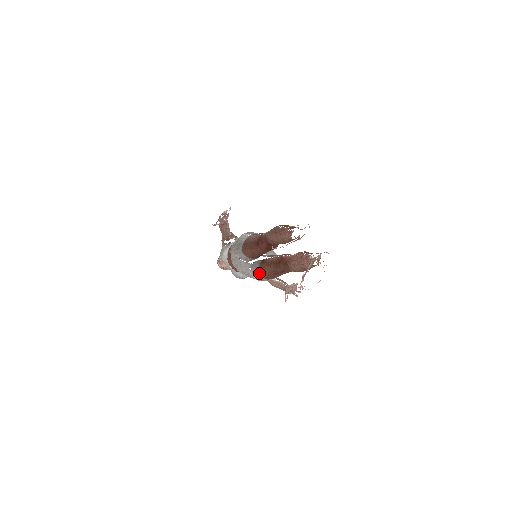
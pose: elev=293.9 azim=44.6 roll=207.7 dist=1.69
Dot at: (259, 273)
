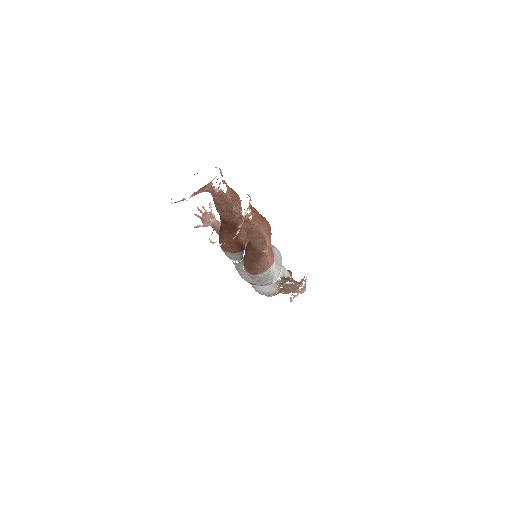
Dot at: (245, 269)
